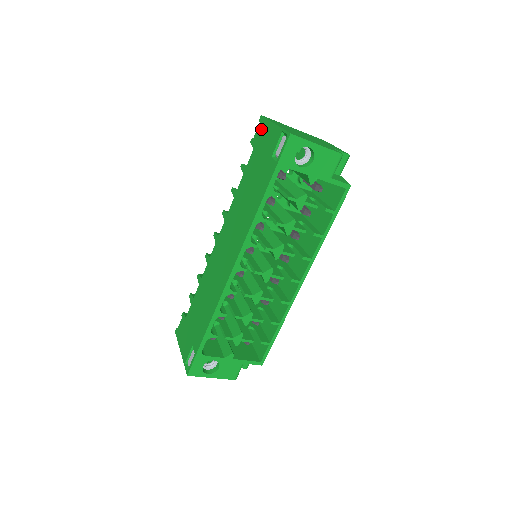
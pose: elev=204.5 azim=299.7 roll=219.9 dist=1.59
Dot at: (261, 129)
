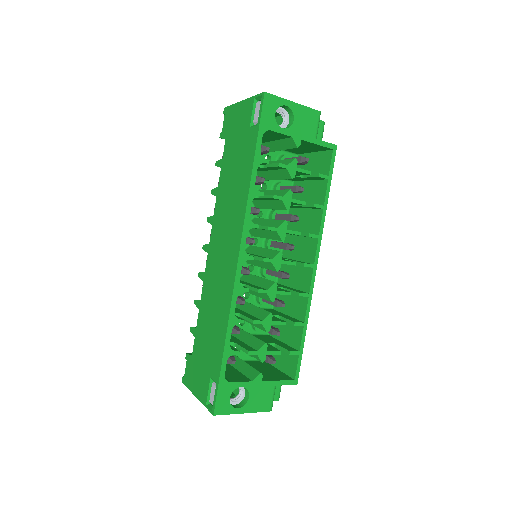
Dot at: (228, 117)
